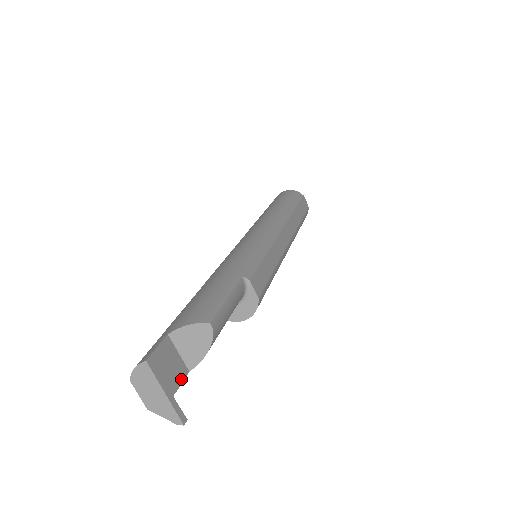
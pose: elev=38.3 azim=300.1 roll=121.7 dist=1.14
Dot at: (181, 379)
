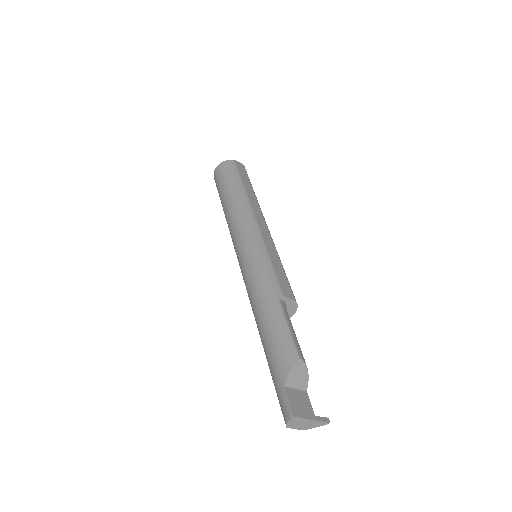
Dot at: (309, 401)
